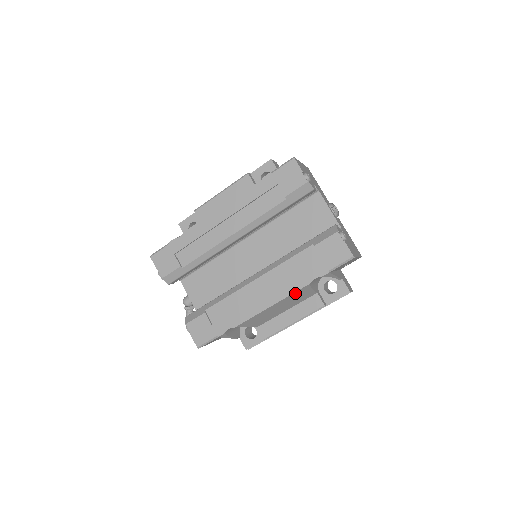
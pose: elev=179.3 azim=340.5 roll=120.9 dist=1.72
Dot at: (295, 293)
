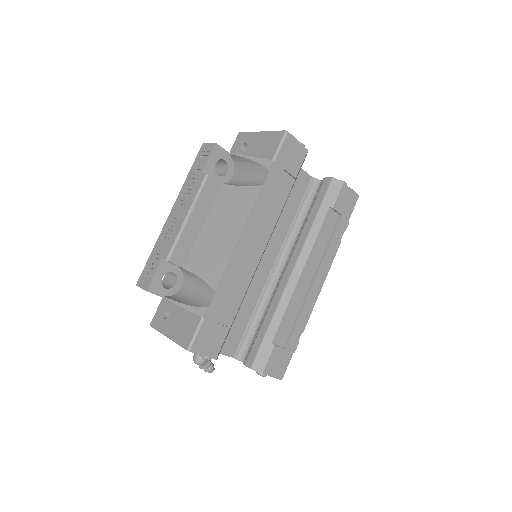
Dot at: (331, 260)
